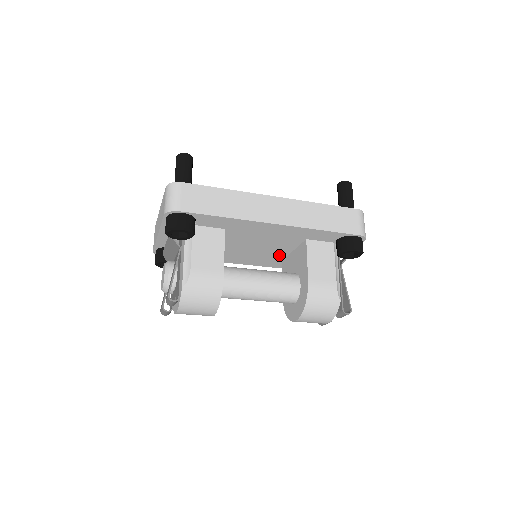
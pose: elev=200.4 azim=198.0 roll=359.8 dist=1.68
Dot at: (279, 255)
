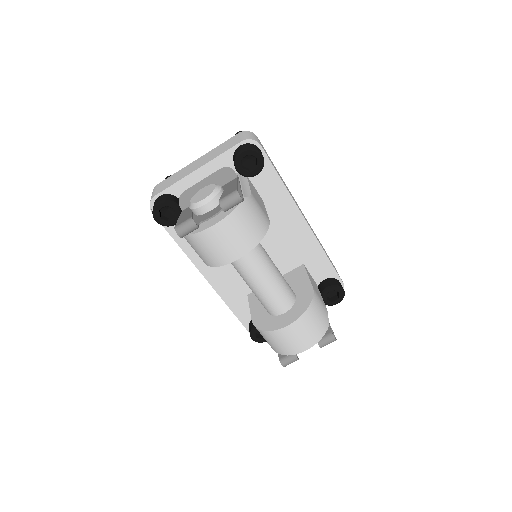
Dot at: occluded
